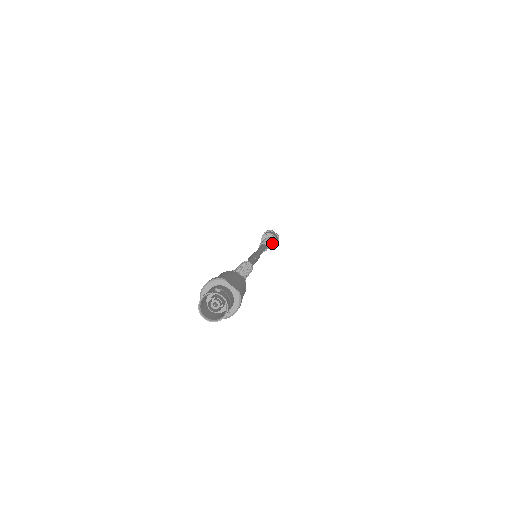
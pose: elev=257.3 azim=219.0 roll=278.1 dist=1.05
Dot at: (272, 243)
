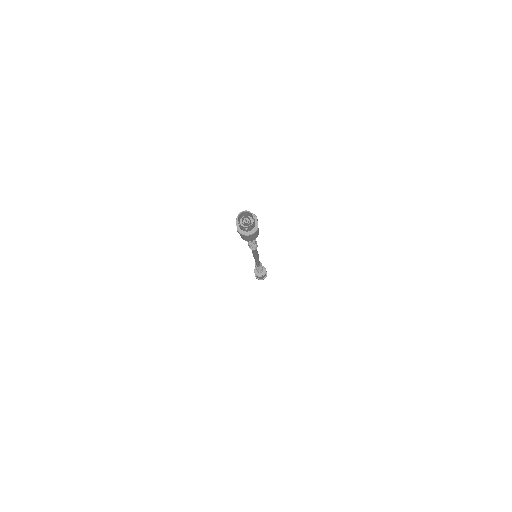
Dot at: (261, 273)
